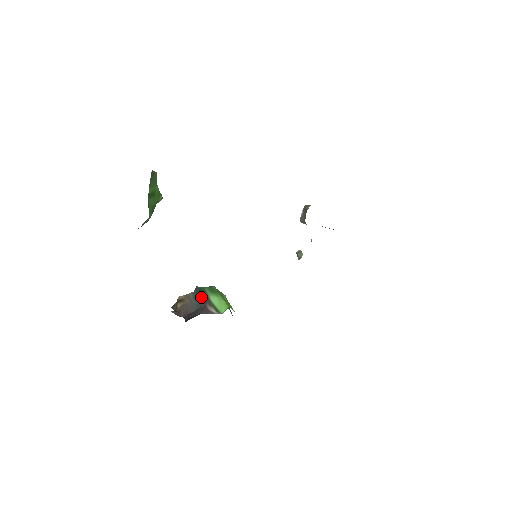
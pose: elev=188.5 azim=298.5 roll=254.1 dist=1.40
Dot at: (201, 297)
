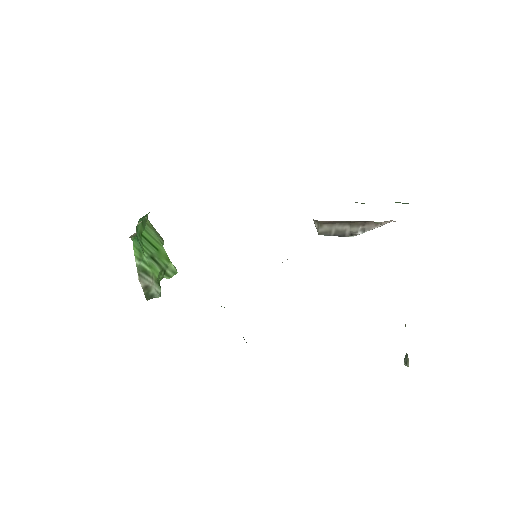
Dot at: occluded
